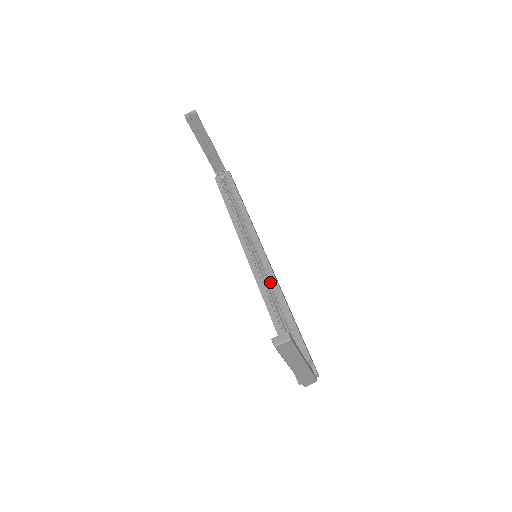
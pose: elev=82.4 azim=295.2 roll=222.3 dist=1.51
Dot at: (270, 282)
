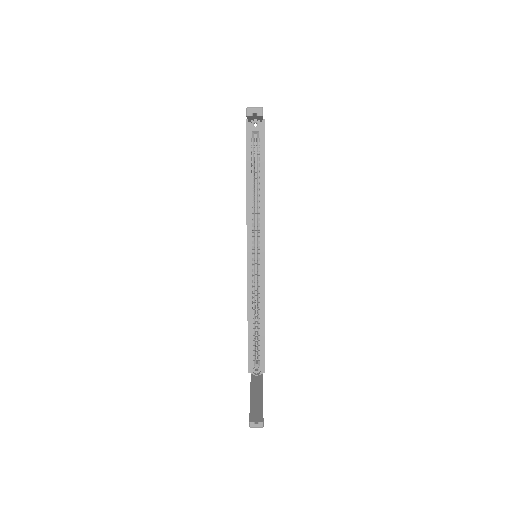
Dot at: (259, 290)
